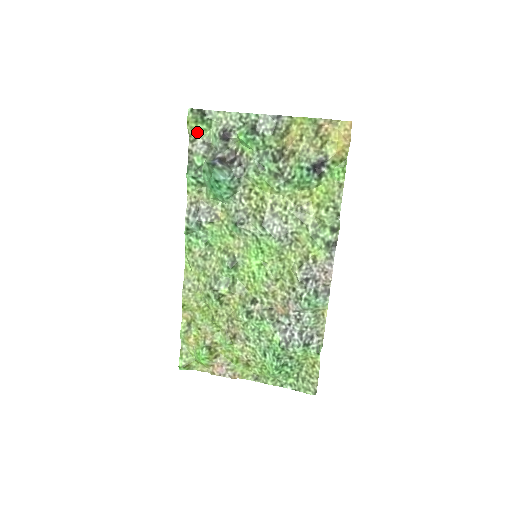
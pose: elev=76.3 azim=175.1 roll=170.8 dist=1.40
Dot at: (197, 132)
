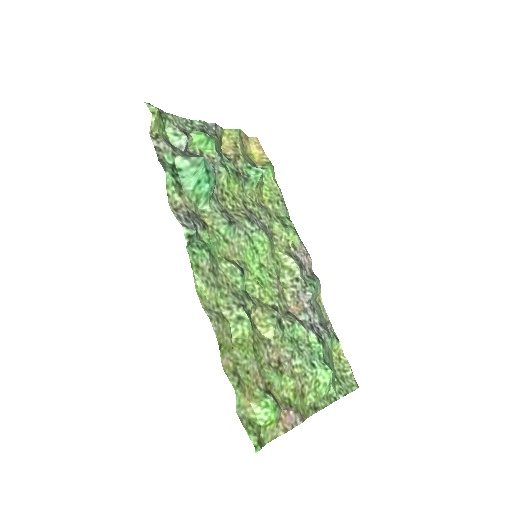
Dot at: (157, 129)
